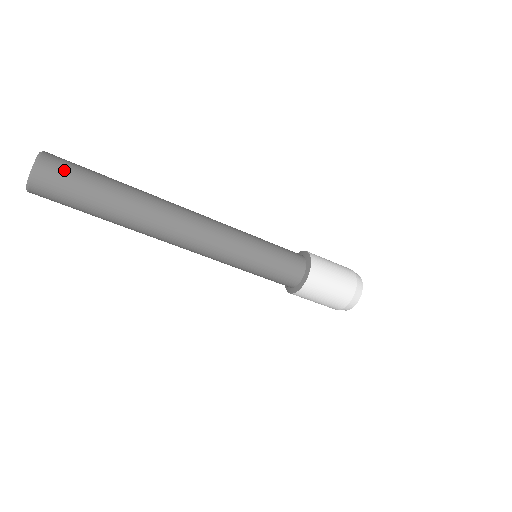
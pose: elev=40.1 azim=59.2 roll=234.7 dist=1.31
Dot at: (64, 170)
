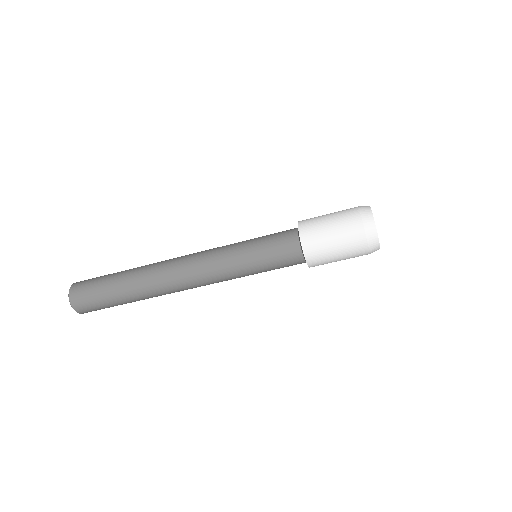
Dot at: (89, 280)
